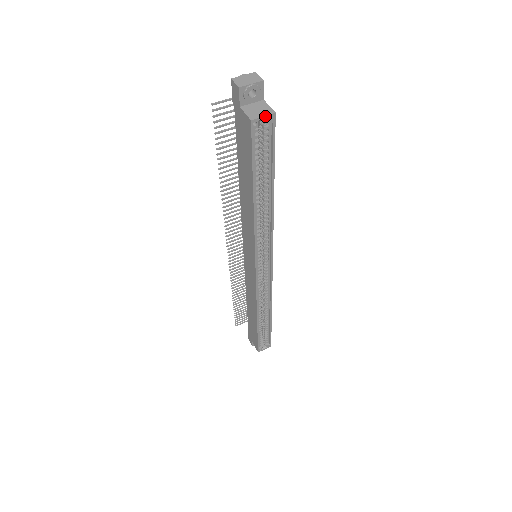
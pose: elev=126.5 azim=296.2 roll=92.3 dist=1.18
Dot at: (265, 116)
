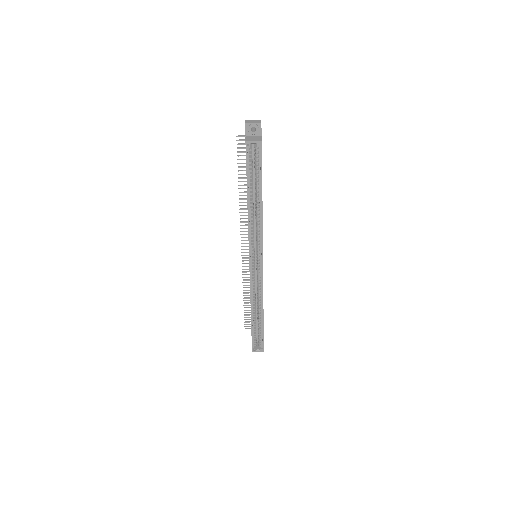
Dot at: (255, 141)
